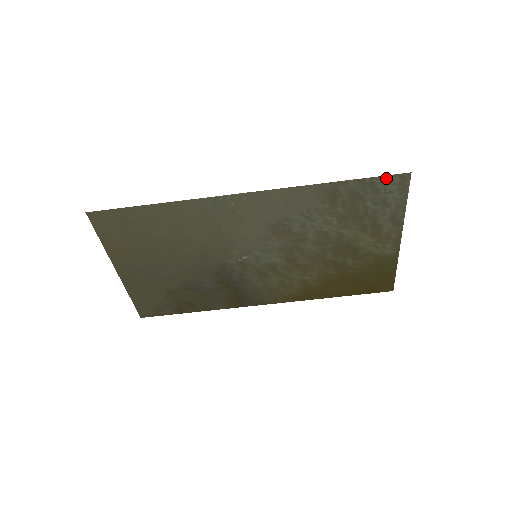
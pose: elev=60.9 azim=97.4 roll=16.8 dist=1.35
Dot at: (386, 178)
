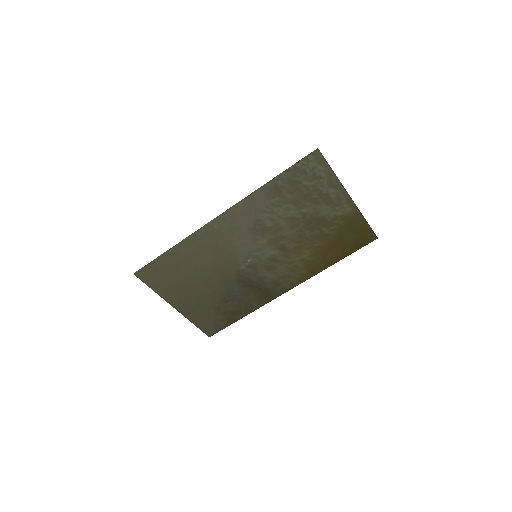
Dot at: (303, 160)
